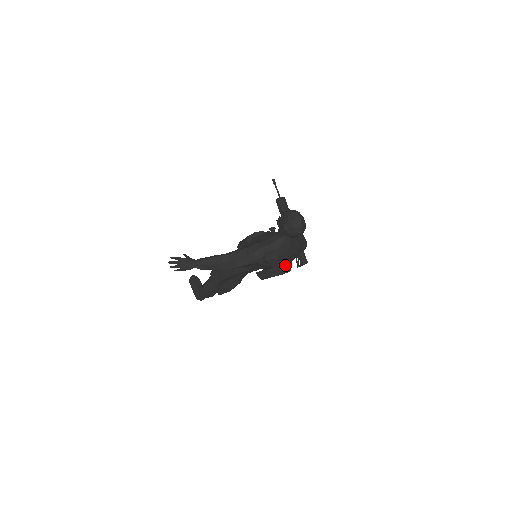
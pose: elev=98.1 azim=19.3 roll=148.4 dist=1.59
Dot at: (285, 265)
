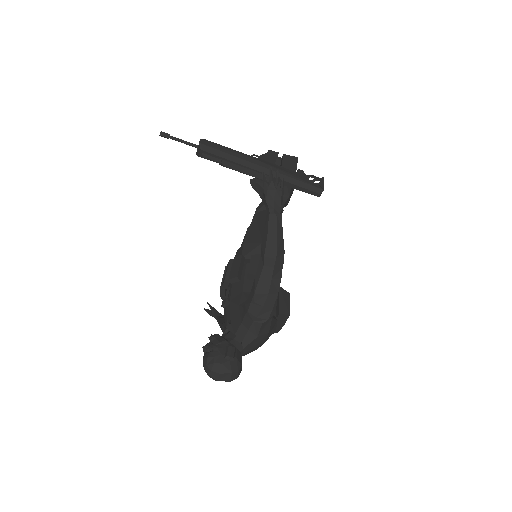
Dot at: (275, 329)
